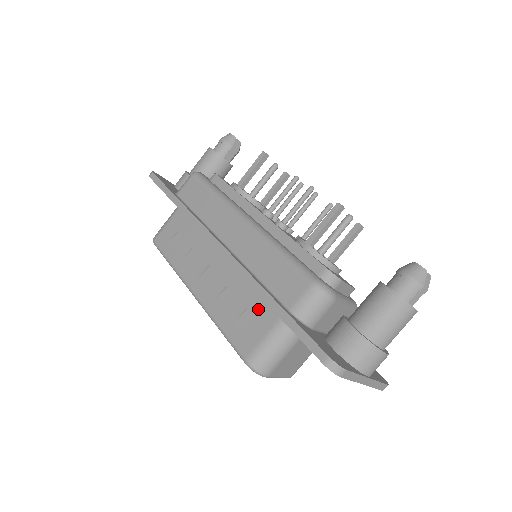
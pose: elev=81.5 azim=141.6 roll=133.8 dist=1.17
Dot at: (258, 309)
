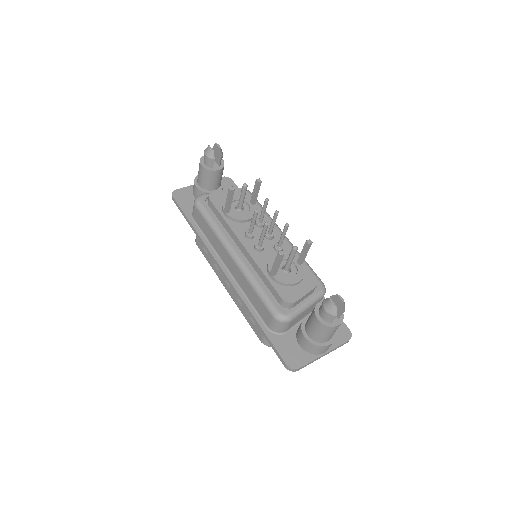
Dot at: occluded
